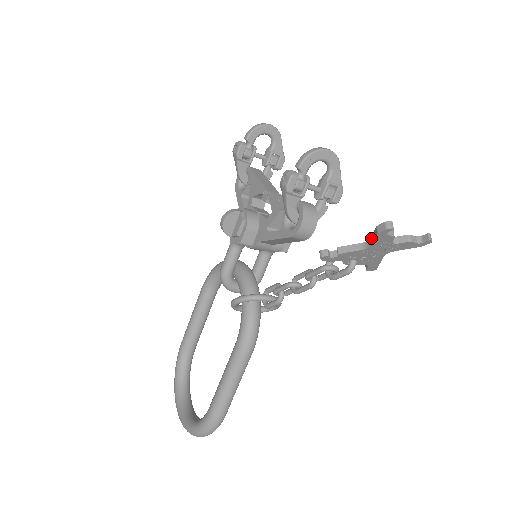
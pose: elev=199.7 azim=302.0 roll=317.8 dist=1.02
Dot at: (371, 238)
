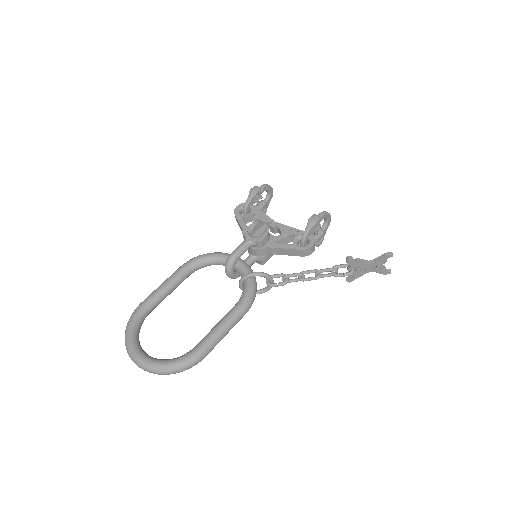
Dot at: (375, 259)
